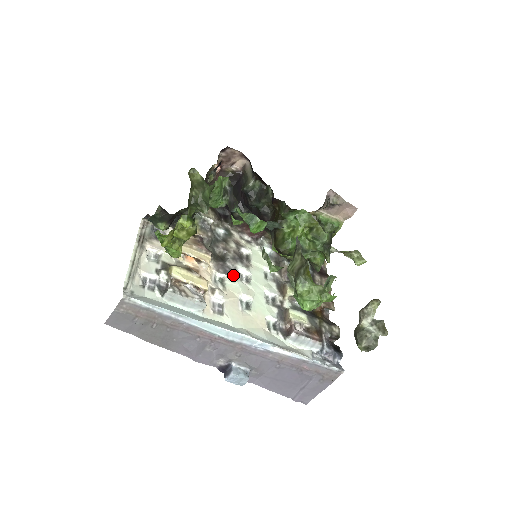
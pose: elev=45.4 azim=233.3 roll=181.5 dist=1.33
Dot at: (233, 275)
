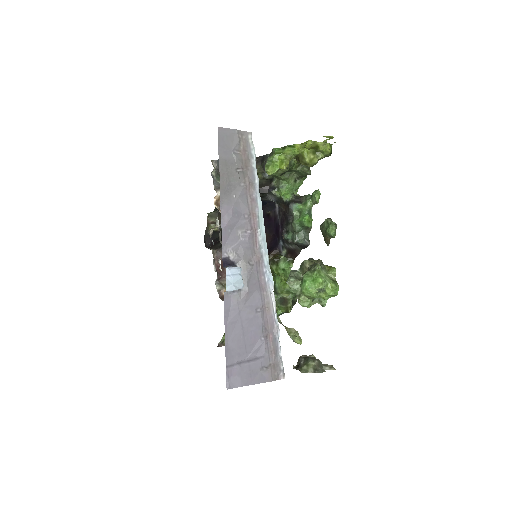
Dot at: occluded
